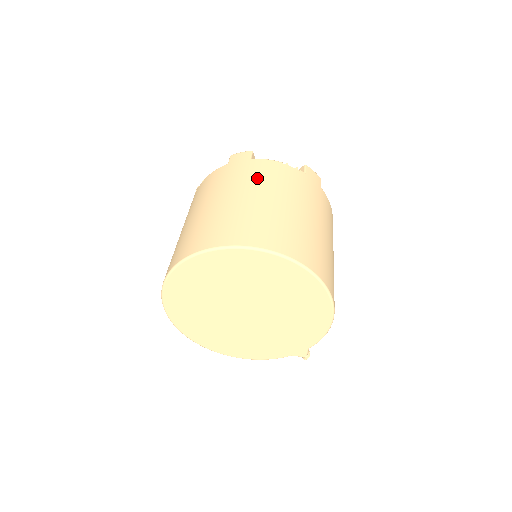
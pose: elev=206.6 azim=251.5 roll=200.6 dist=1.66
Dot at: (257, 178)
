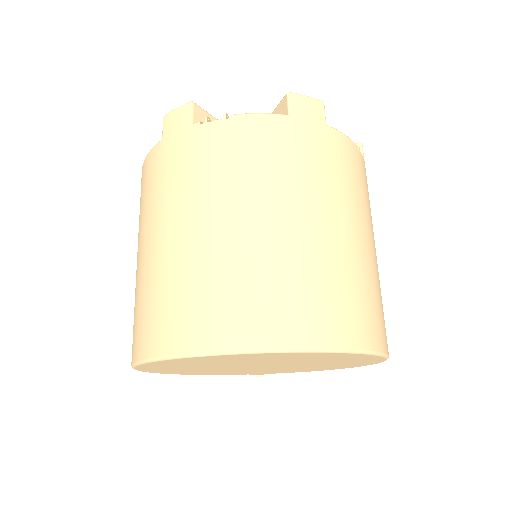
Dot at: (345, 183)
